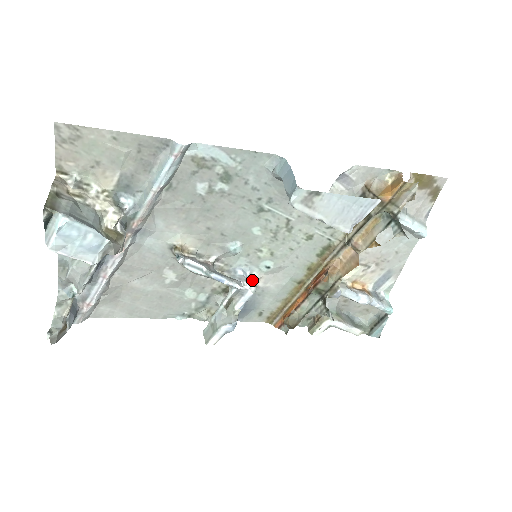
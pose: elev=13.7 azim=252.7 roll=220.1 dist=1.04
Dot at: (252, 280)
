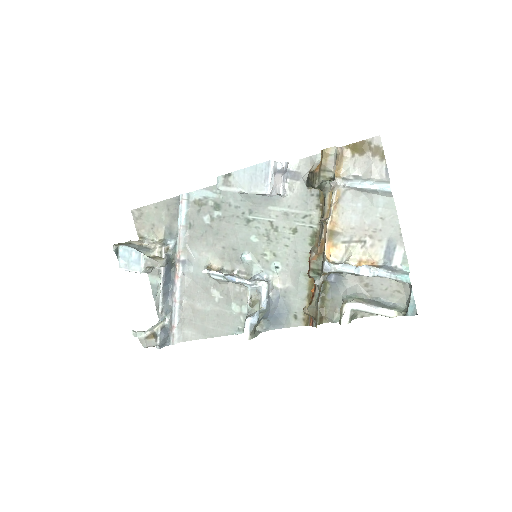
Dot at: (267, 281)
